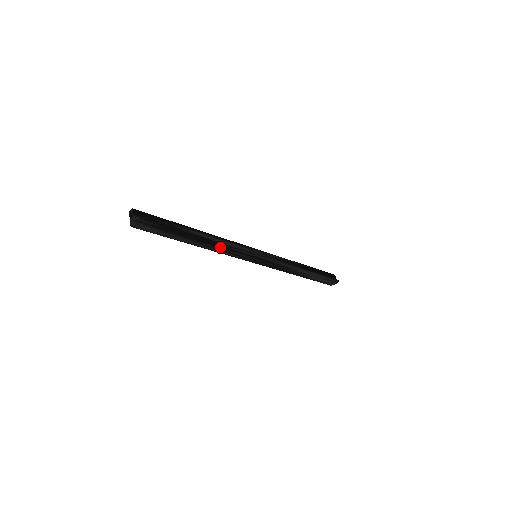
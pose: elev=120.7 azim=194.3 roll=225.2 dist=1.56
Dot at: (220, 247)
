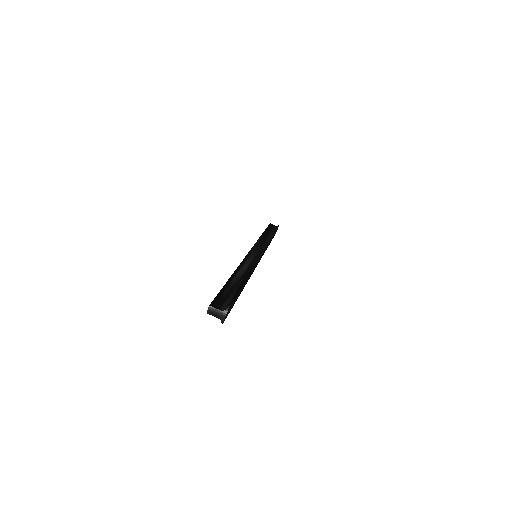
Dot at: (251, 272)
